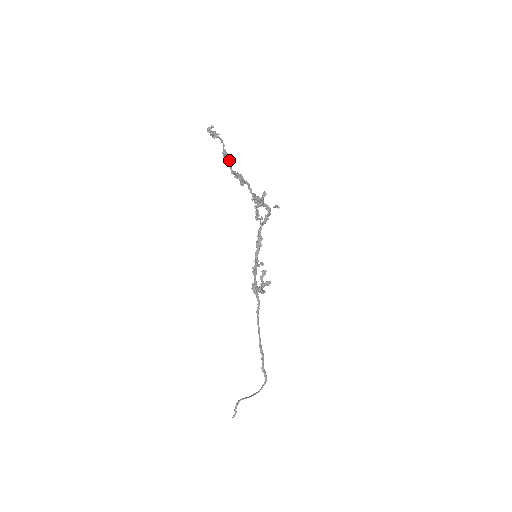
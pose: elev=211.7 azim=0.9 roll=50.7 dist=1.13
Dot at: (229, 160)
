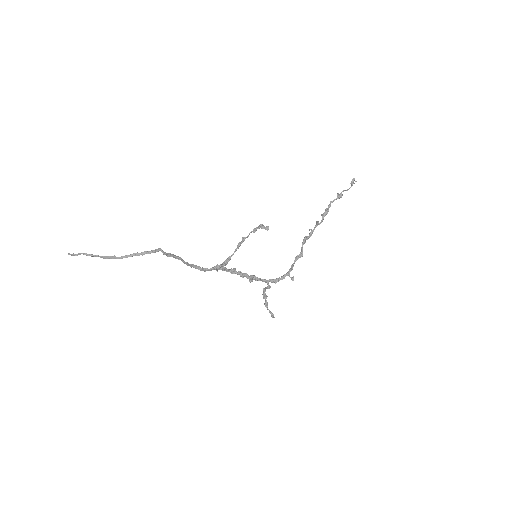
Dot at: (339, 197)
